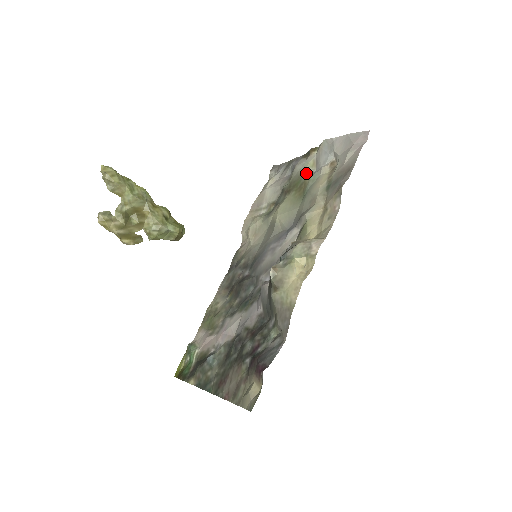
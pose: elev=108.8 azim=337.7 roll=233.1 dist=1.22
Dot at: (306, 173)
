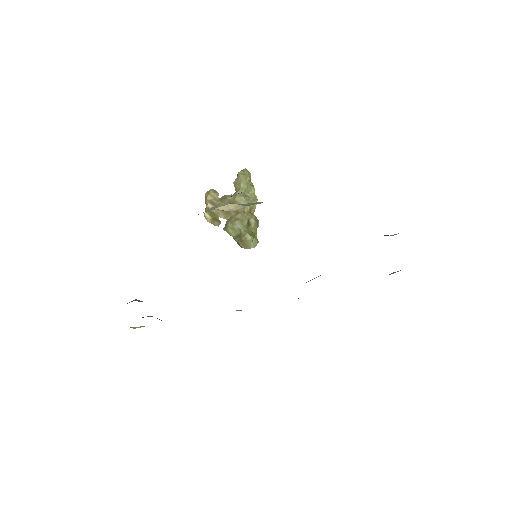
Dot at: (387, 235)
